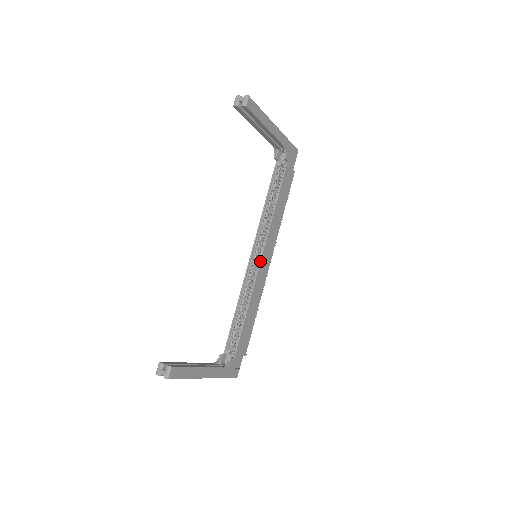
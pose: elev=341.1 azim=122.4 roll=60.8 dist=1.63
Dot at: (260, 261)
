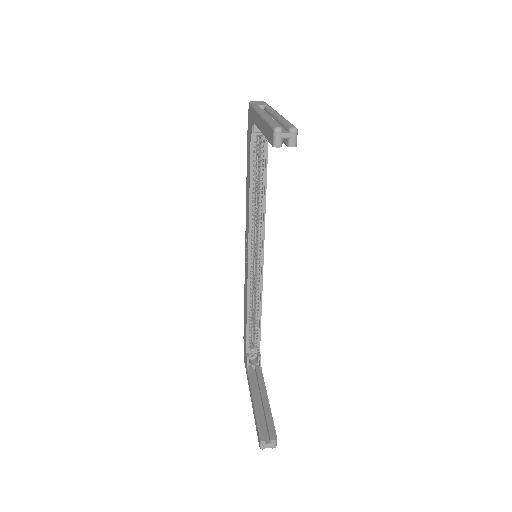
Dot at: (263, 260)
